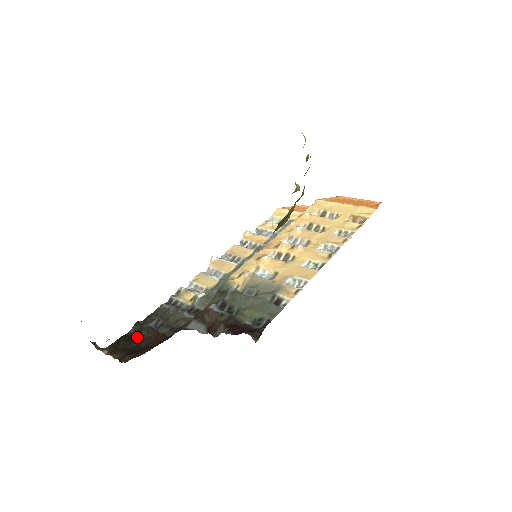
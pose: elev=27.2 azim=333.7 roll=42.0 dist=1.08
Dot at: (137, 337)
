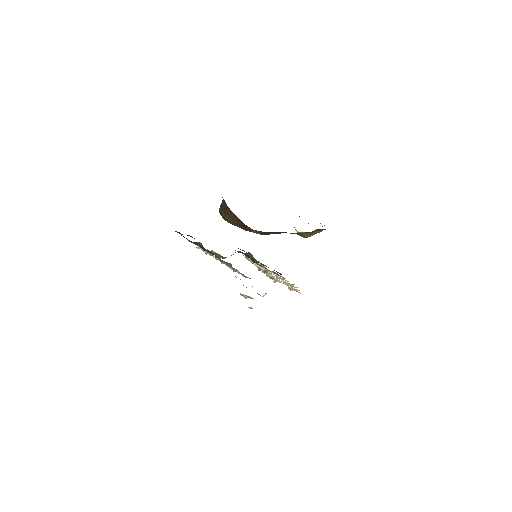
Dot at: occluded
